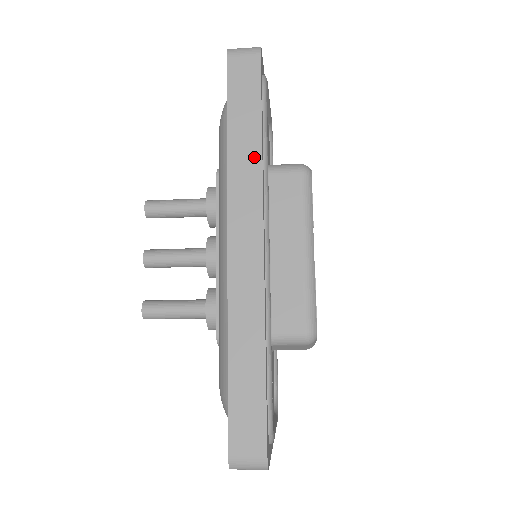
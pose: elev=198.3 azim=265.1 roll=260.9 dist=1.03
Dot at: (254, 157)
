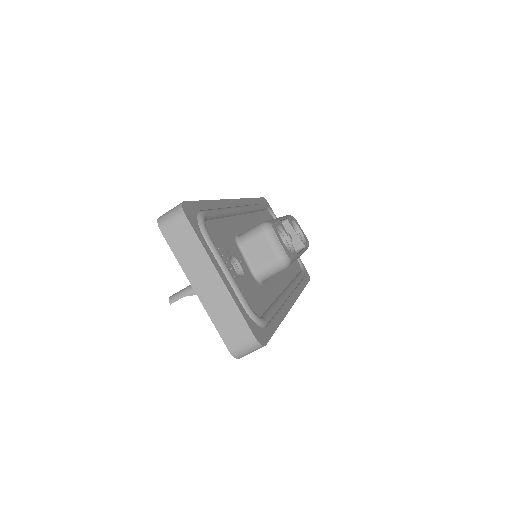
Dot at: occluded
